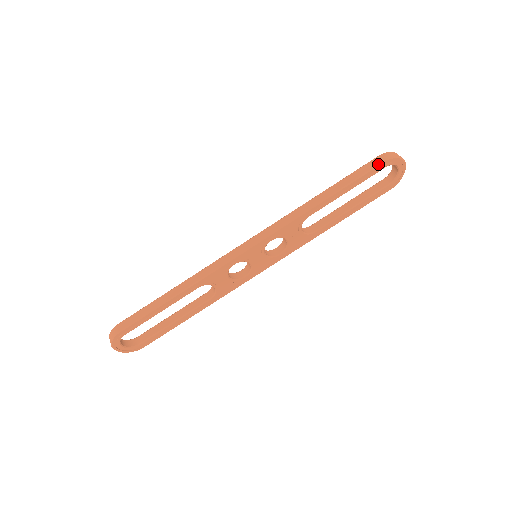
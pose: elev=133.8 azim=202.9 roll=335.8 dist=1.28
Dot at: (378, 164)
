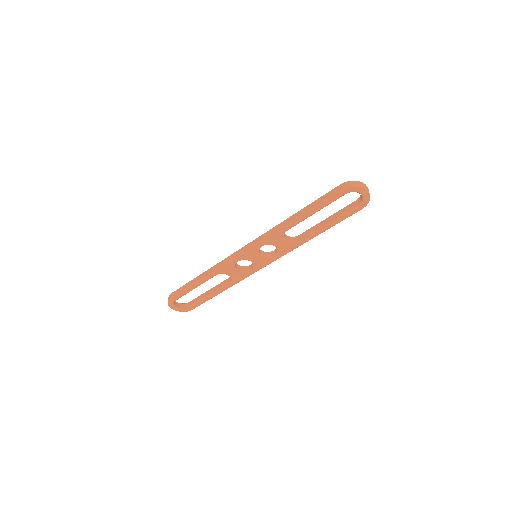
Dot at: (337, 192)
